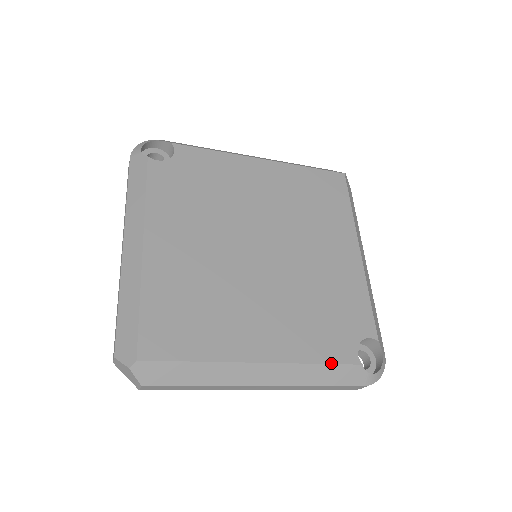
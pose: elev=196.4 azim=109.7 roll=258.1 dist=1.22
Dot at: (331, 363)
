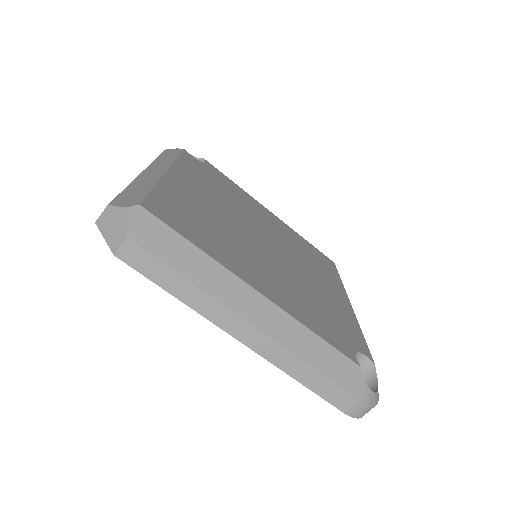
Dot at: (330, 344)
